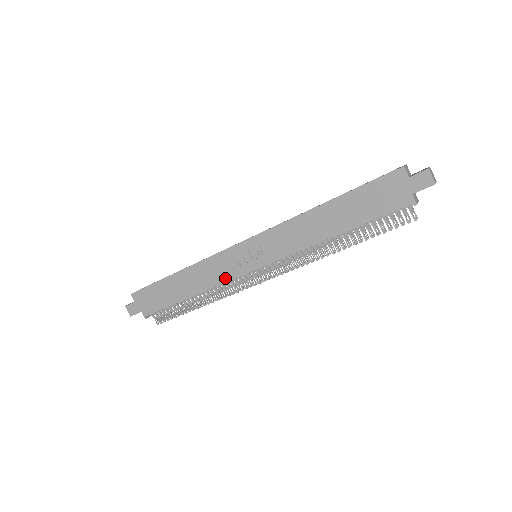
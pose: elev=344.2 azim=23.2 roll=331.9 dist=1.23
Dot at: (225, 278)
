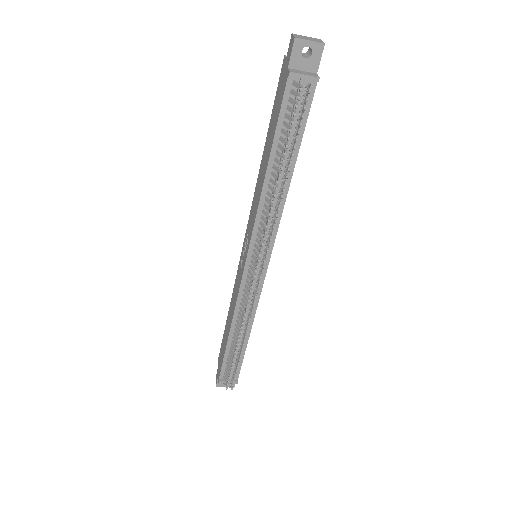
Dot at: (238, 292)
